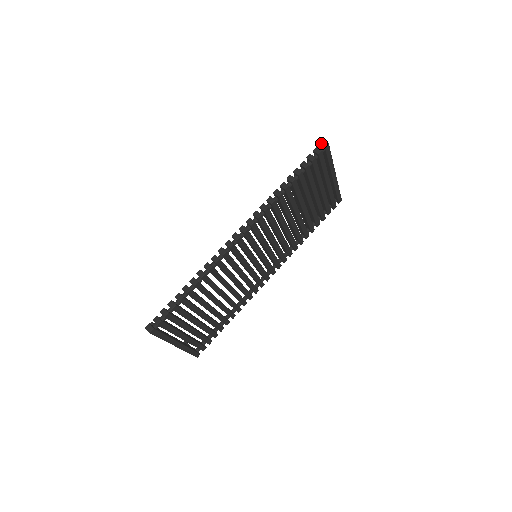
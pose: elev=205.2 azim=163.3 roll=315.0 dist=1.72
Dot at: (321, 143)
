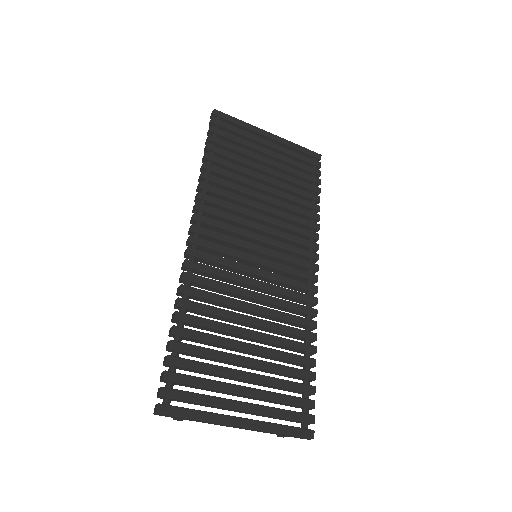
Dot at: (210, 117)
